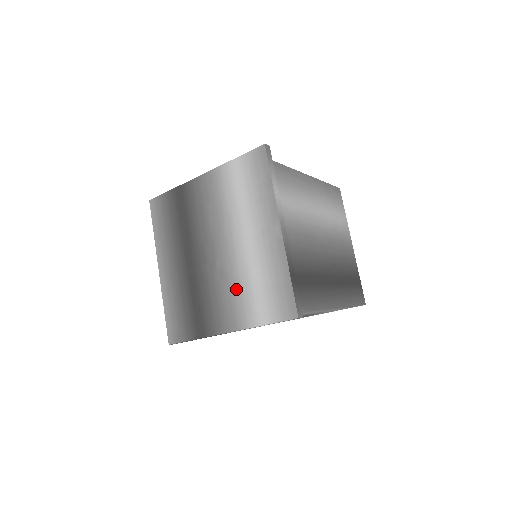
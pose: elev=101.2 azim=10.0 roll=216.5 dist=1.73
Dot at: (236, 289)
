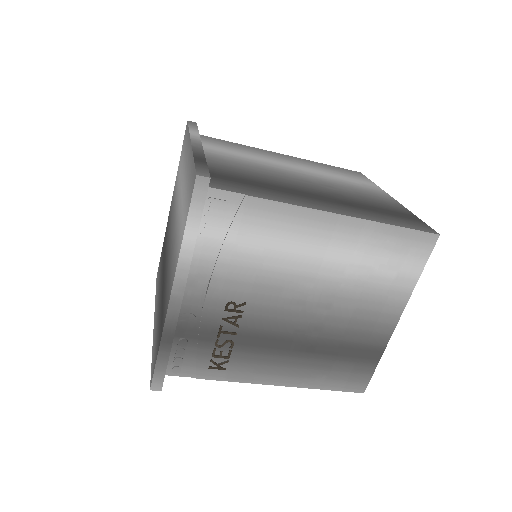
Dot at: (175, 241)
